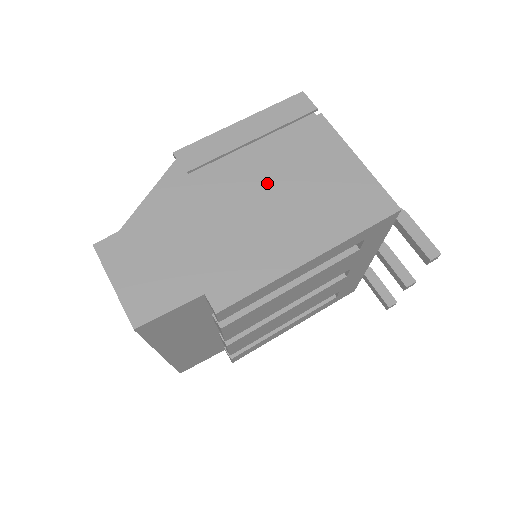
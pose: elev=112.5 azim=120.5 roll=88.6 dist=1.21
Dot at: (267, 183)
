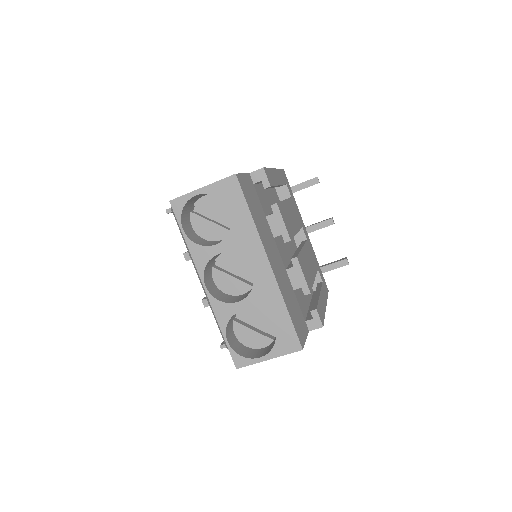
Dot at: occluded
